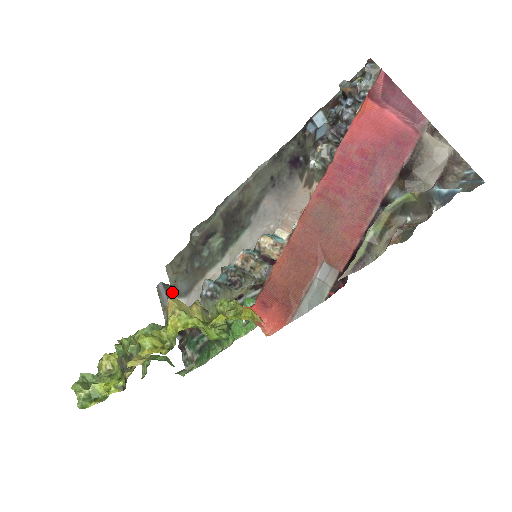
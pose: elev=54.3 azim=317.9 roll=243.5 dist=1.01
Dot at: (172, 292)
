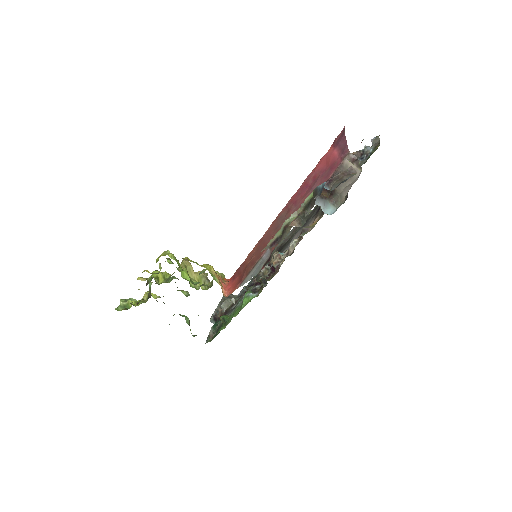
Dot at: (230, 298)
